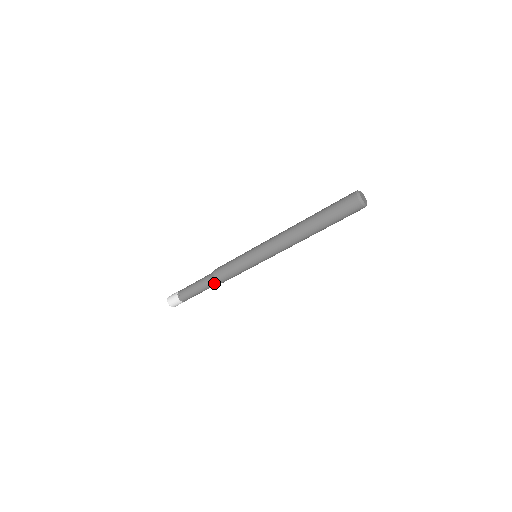
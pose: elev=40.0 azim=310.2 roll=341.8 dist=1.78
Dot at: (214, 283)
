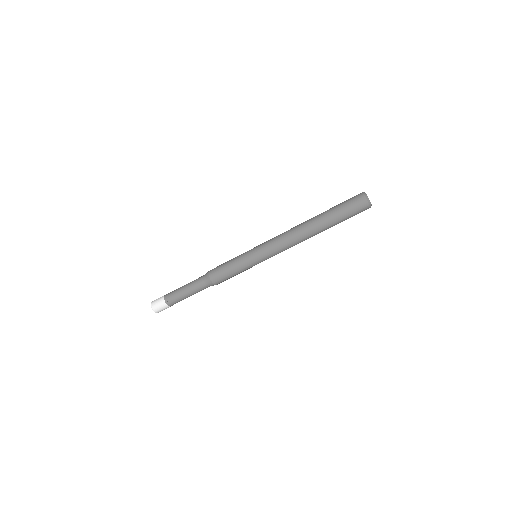
Dot at: (209, 285)
